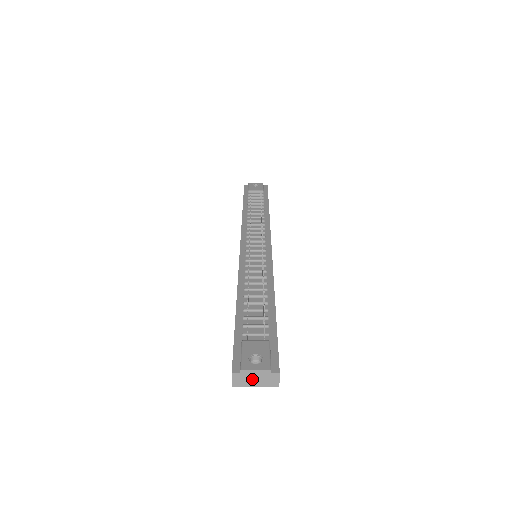
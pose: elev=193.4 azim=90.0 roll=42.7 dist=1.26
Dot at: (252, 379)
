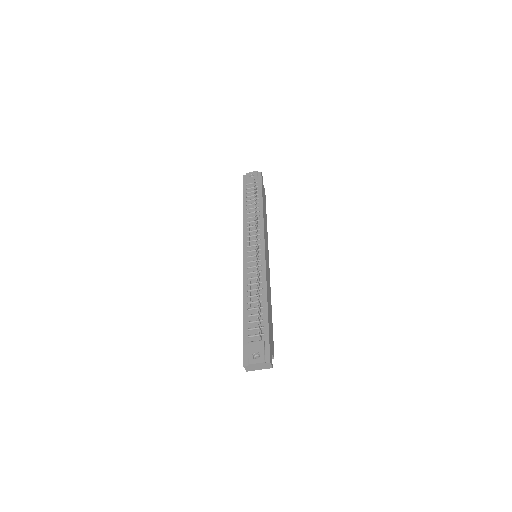
Dot at: (256, 367)
